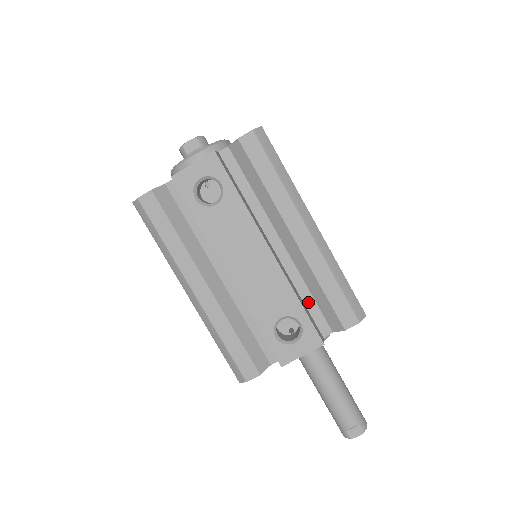
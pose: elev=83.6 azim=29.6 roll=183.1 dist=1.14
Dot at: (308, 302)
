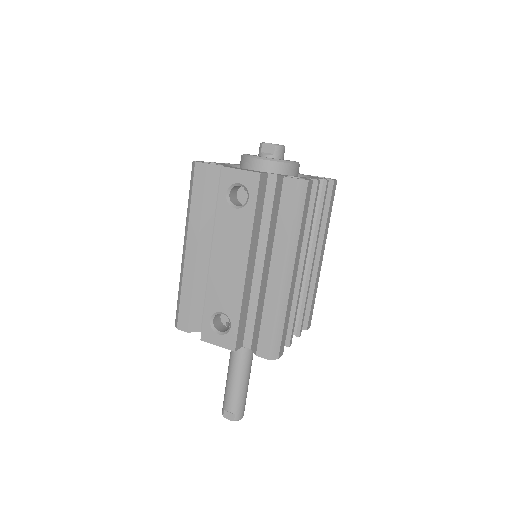
Dot at: (250, 317)
